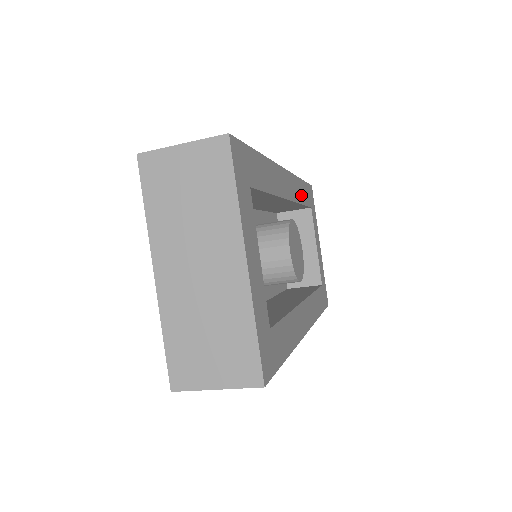
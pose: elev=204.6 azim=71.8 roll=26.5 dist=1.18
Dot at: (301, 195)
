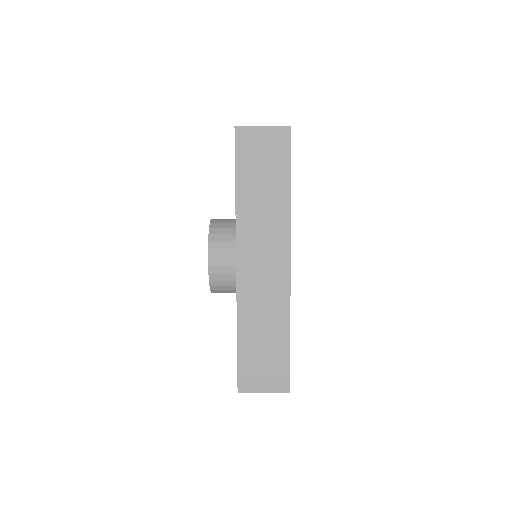
Dot at: occluded
